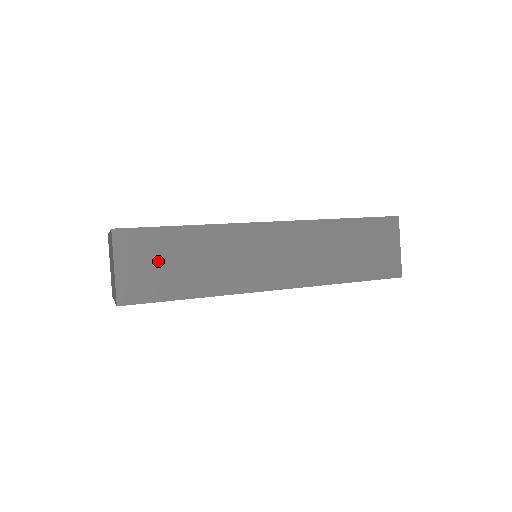
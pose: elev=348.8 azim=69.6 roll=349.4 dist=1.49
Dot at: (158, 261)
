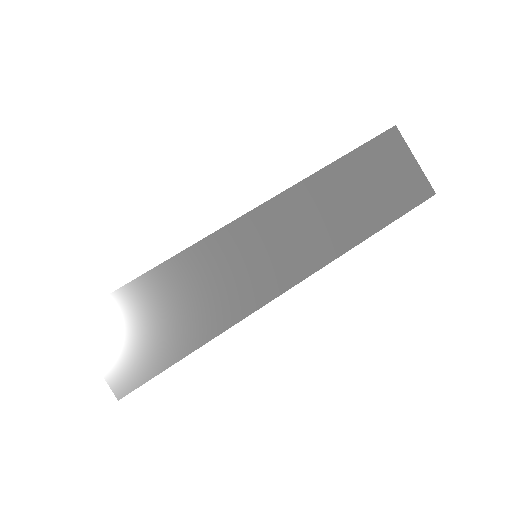
Dot at: (138, 327)
